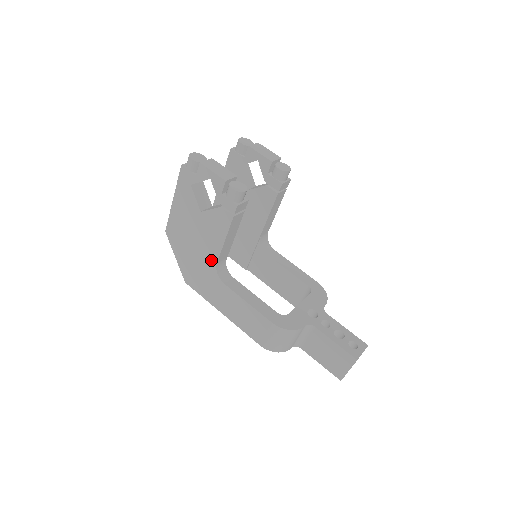
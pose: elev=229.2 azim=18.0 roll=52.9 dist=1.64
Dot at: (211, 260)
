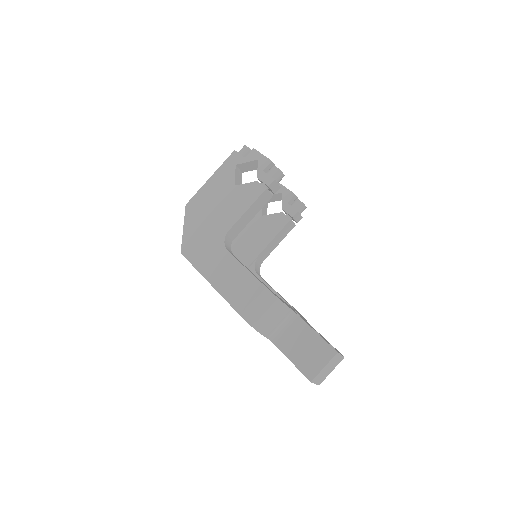
Dot at: (224, 228)
